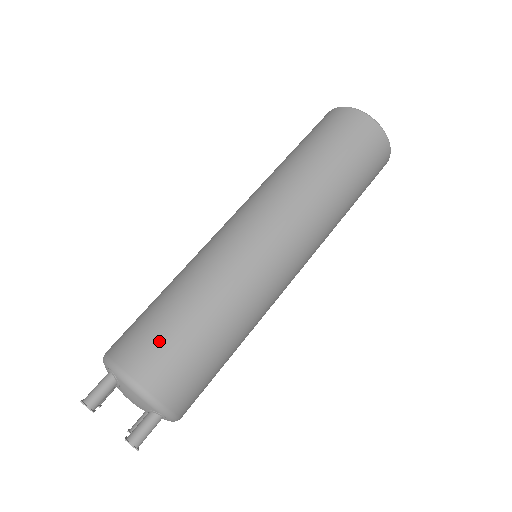
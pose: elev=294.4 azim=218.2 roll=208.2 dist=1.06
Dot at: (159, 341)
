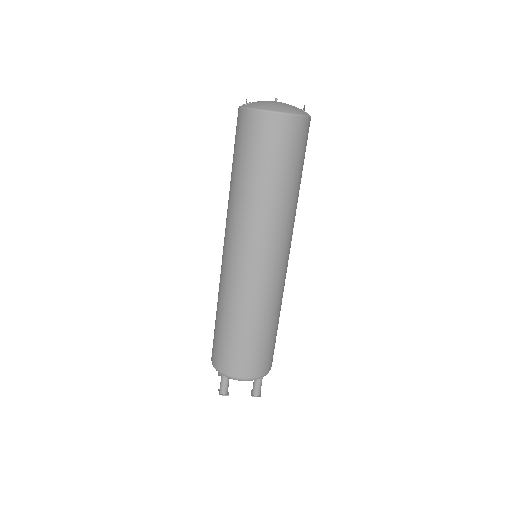
Dot at: (236, 354)
